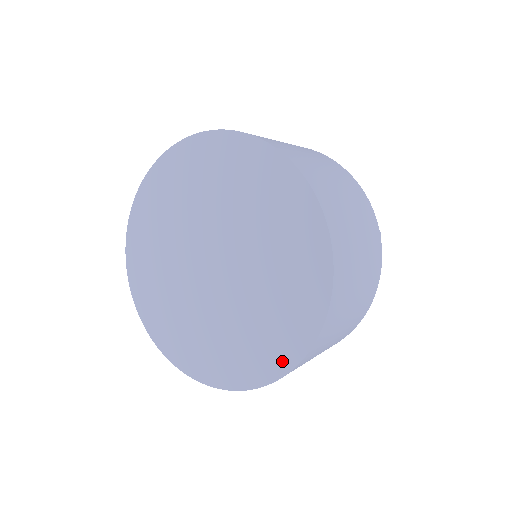
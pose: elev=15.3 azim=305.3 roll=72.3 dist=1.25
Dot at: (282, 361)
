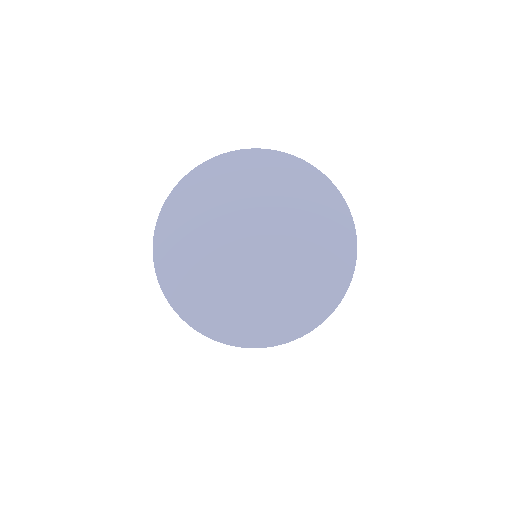
Dot at: (306, 322)
